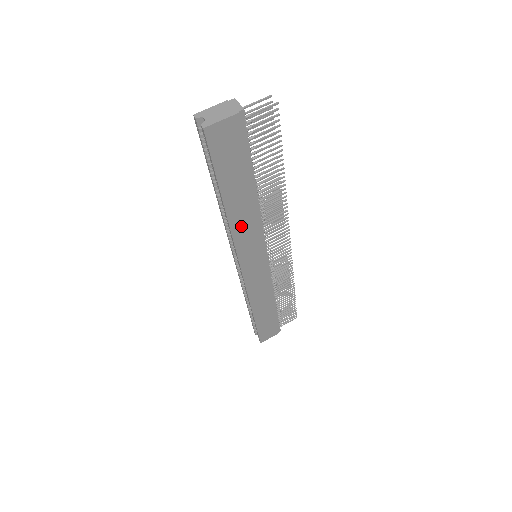
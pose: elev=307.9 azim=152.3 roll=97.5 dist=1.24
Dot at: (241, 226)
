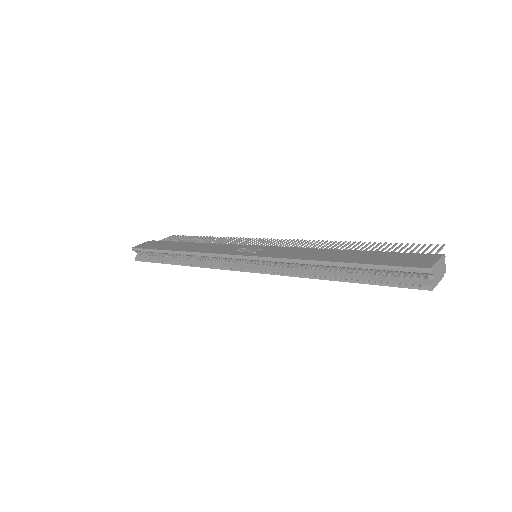
Dot at: occluded
